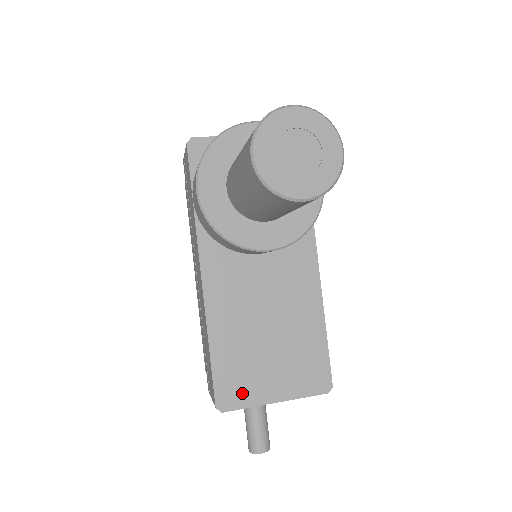
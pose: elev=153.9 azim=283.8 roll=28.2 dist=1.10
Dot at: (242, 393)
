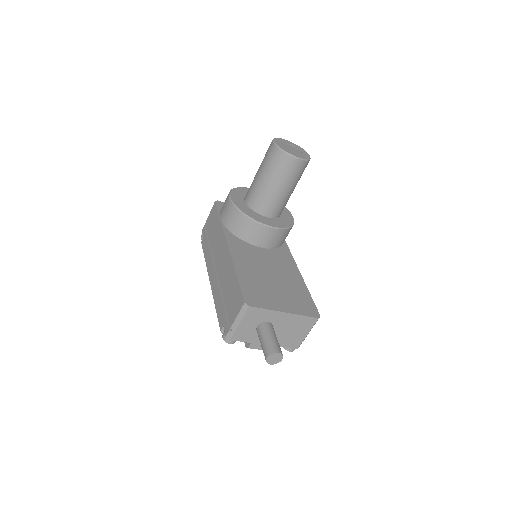
Dot at: (261, 301)
